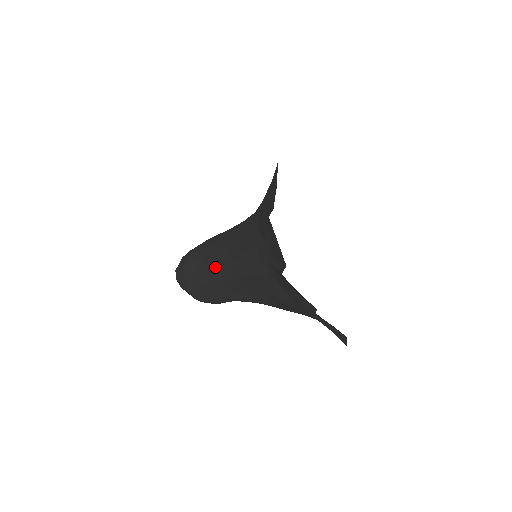
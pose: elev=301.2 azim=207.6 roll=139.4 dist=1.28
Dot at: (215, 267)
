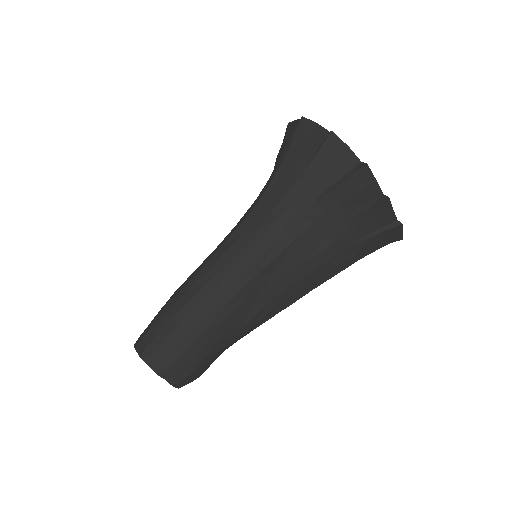
Dot at: (225, 285)
